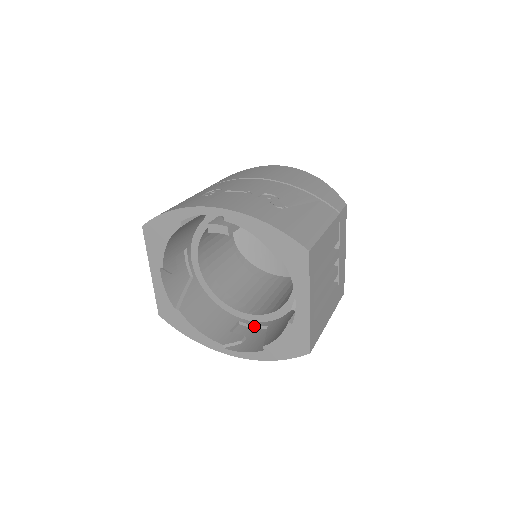
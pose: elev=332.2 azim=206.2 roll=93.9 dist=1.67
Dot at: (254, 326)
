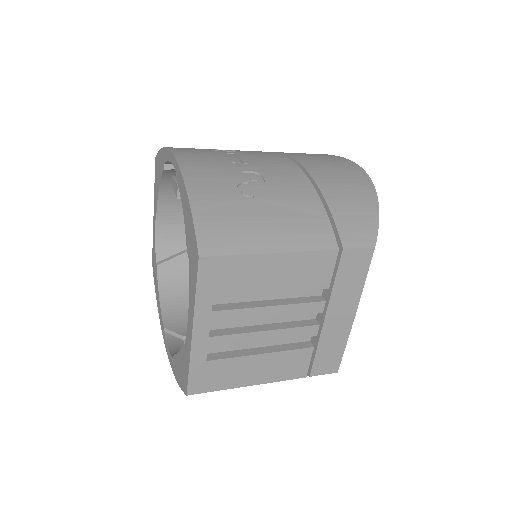
Dot at: occluded
